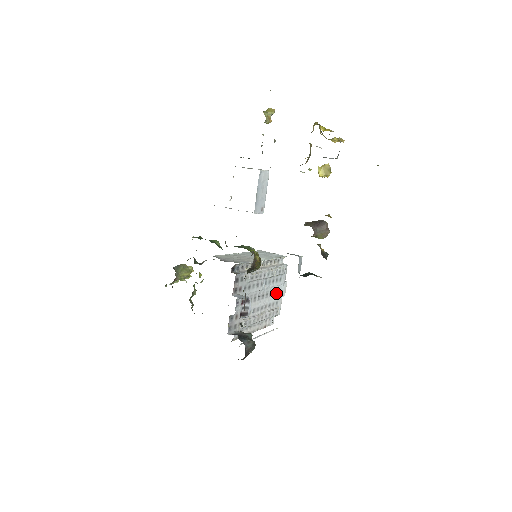
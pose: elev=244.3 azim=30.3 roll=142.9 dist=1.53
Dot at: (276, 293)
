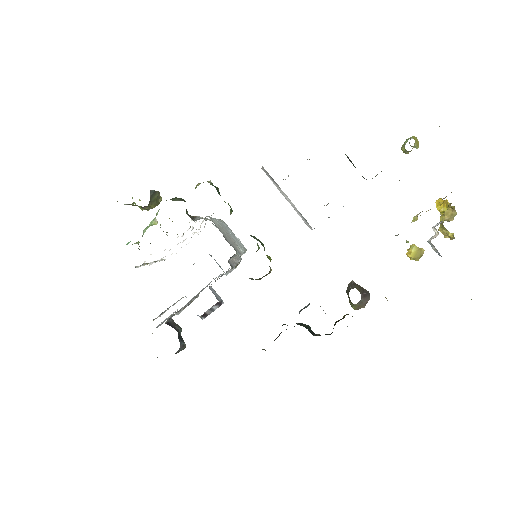
Dot at: occluded
